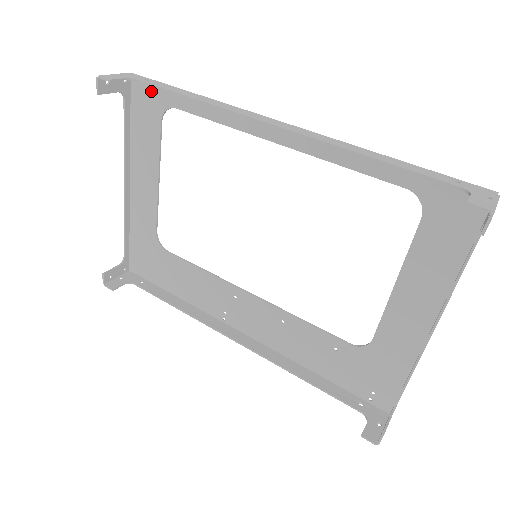
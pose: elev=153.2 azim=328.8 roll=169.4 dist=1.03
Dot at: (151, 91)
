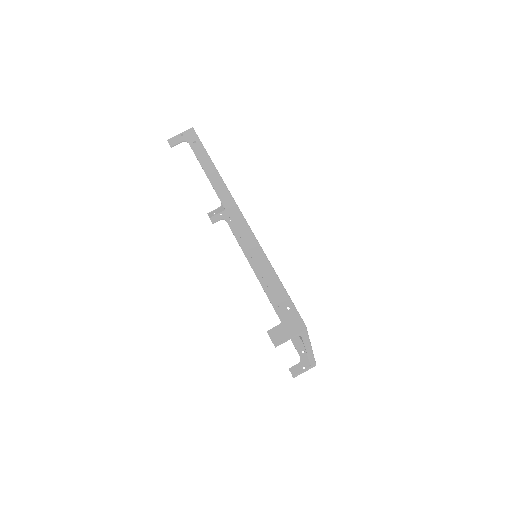
Dot at: occluded
